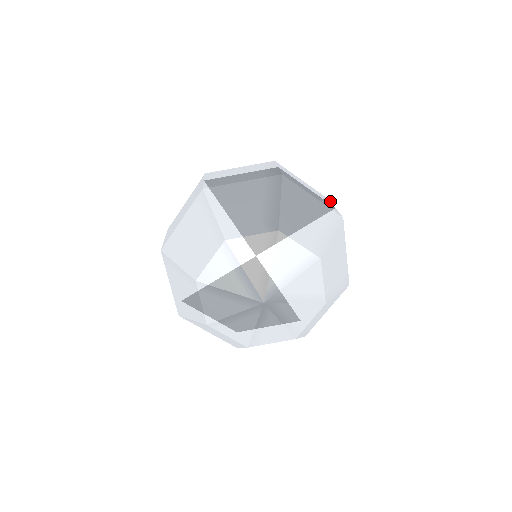
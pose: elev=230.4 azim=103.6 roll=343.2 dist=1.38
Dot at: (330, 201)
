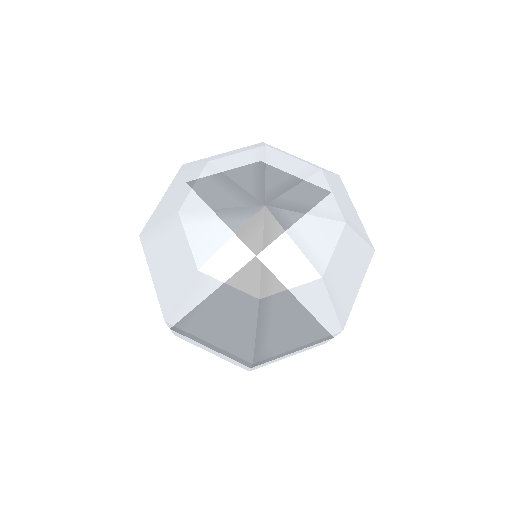
Dot at: occluded
